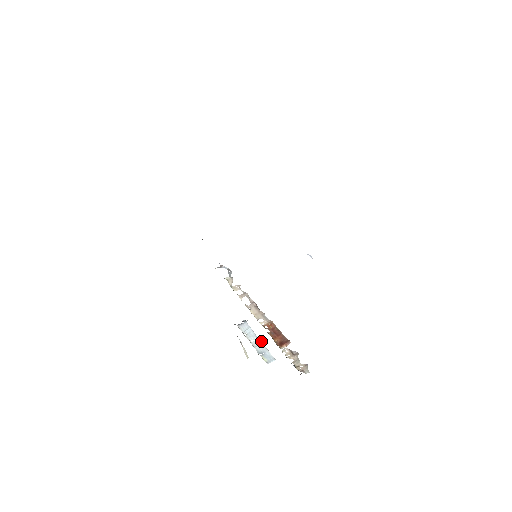
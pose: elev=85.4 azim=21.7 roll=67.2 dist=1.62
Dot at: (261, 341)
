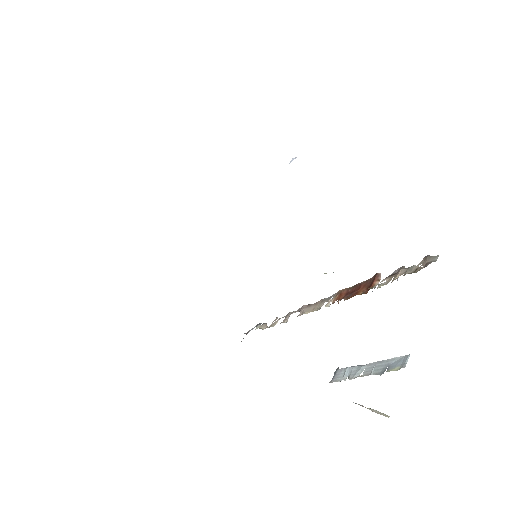
Dot at: occluded
